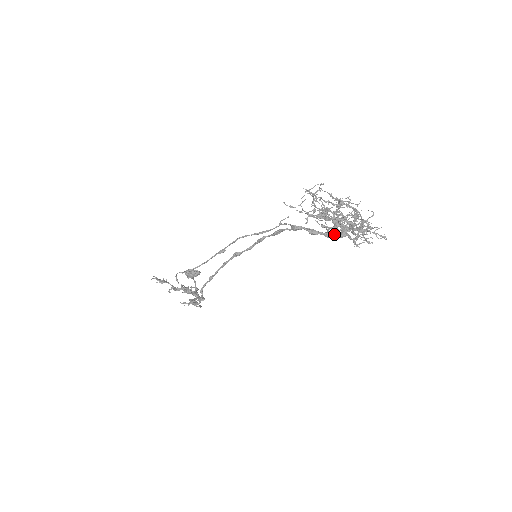
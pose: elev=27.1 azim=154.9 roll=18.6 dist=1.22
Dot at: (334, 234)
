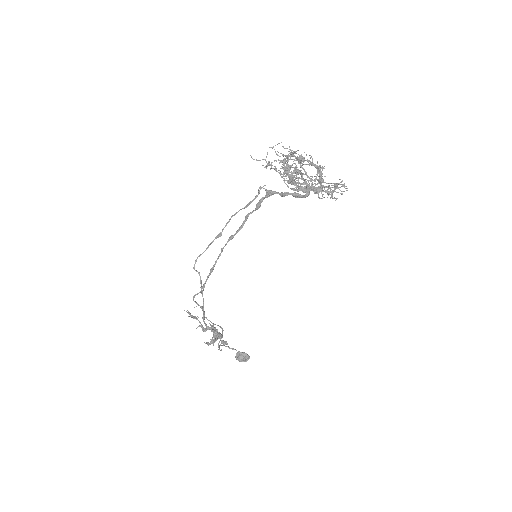
Dot at: (290, 177)
